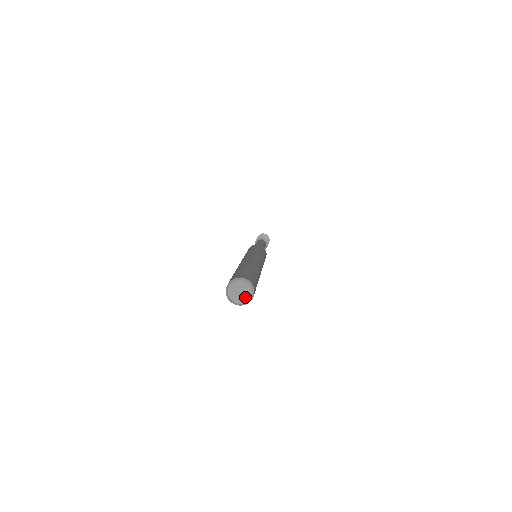
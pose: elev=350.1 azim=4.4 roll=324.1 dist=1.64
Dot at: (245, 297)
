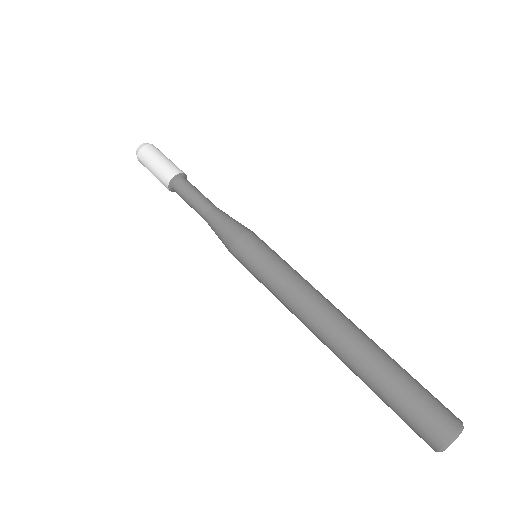
Dot at: occluded
